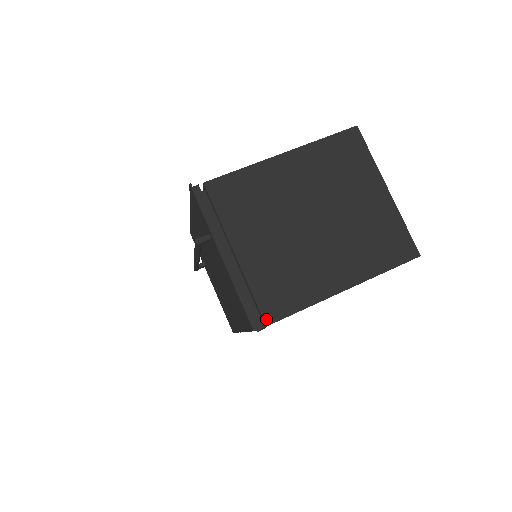
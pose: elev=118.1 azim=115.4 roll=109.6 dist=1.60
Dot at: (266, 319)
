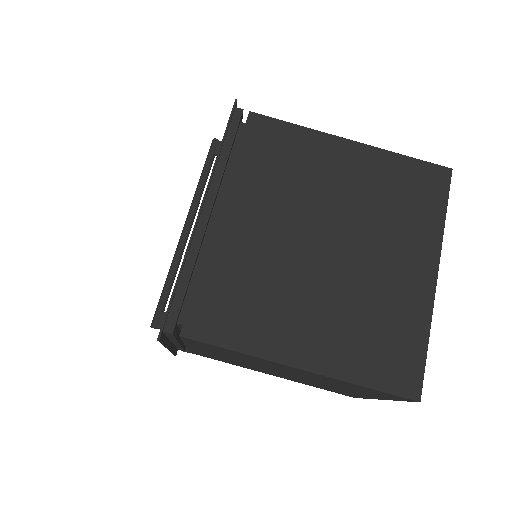
Dot at: (192, 353)
